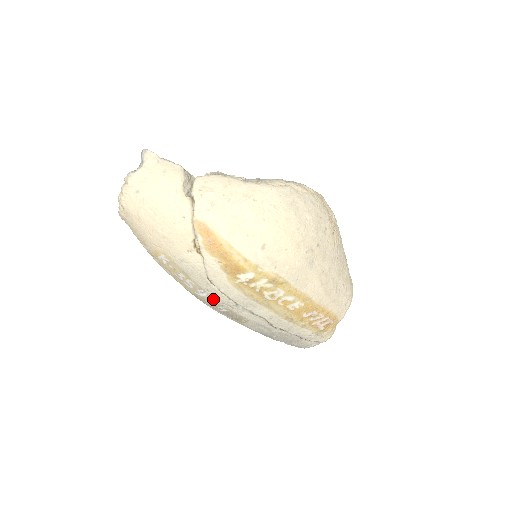
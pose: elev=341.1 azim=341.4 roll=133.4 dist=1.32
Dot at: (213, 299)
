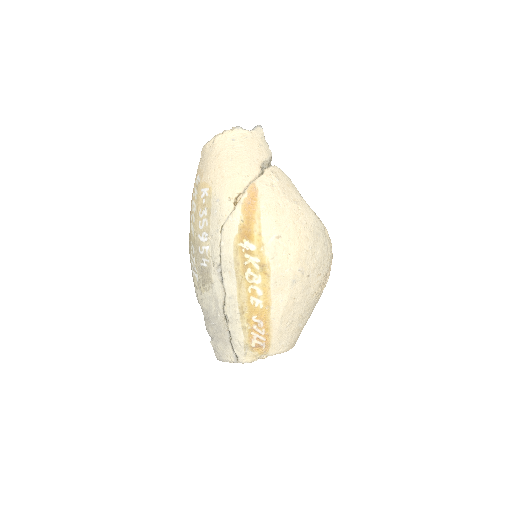
Dot at: (207, 248)
